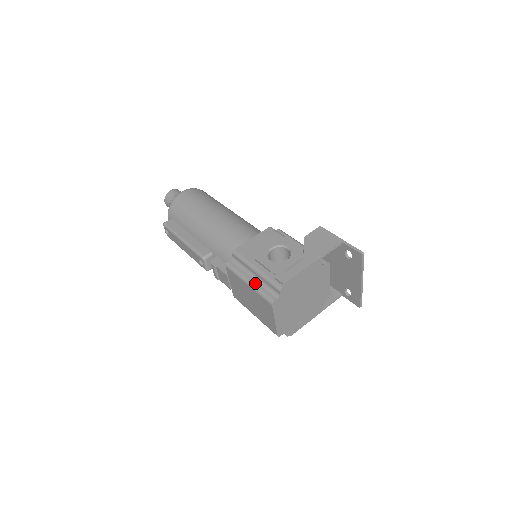
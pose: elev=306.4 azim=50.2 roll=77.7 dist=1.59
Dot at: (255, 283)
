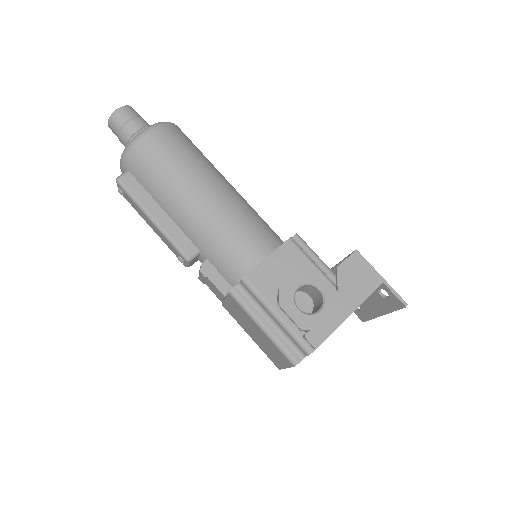
Dot at: (272, 331)
